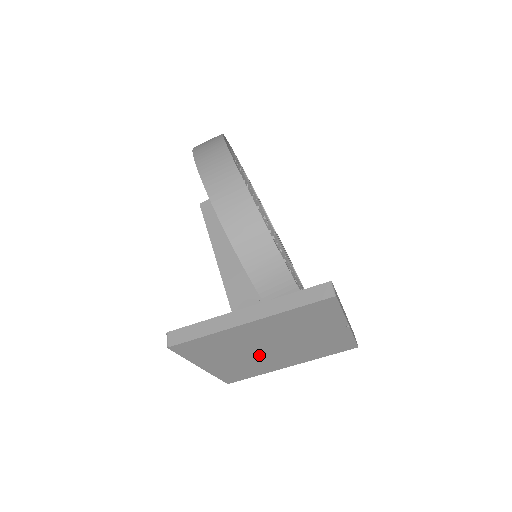
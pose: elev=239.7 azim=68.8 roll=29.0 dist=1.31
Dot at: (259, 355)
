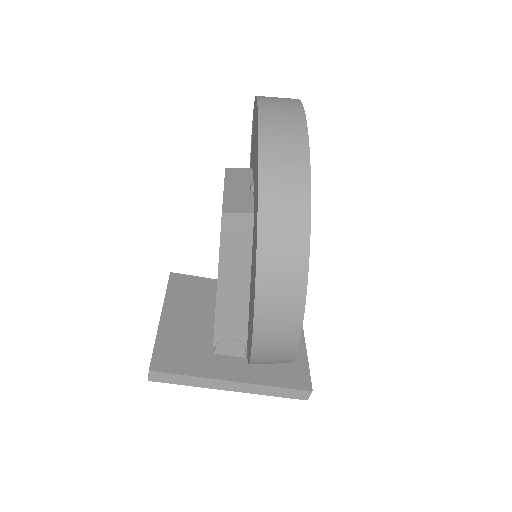
Dot at: occluded
